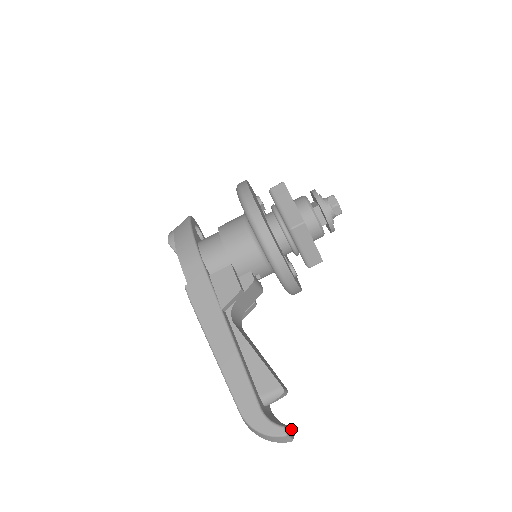
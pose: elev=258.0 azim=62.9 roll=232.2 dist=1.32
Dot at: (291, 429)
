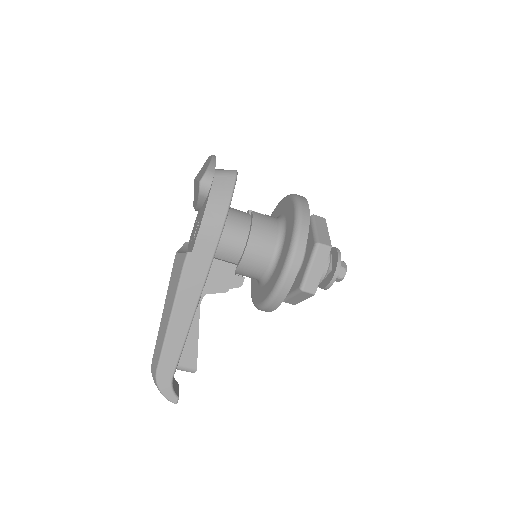
Dot at: occluded
